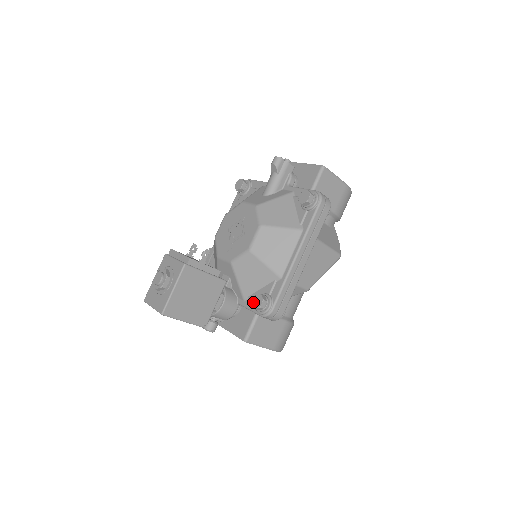
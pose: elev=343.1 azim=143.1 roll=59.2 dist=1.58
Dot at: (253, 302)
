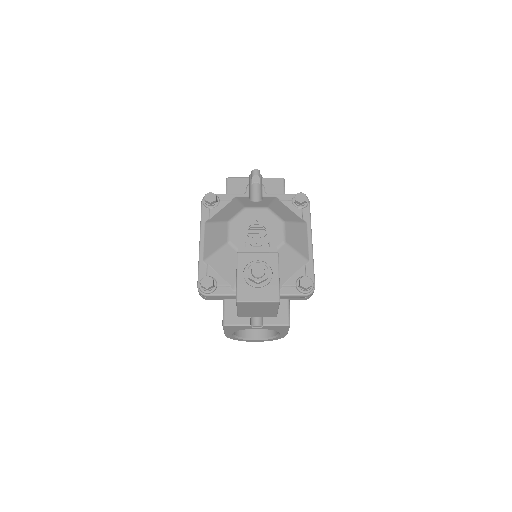
Dot at: (302, 284)
